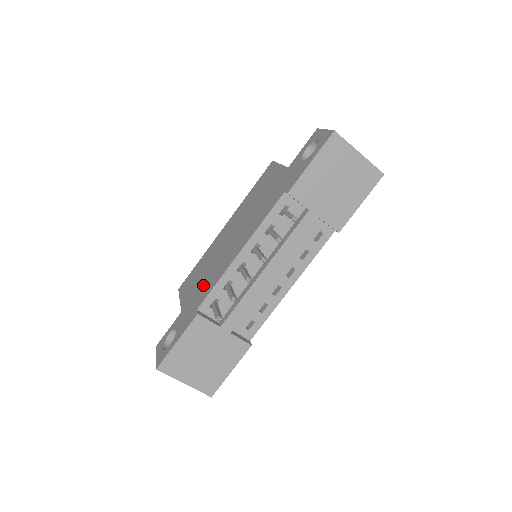
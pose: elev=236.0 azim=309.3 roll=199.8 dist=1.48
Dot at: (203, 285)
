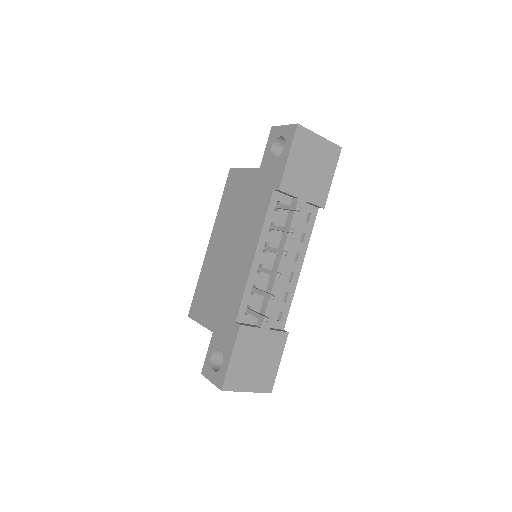
Dot at: (225, 300)
